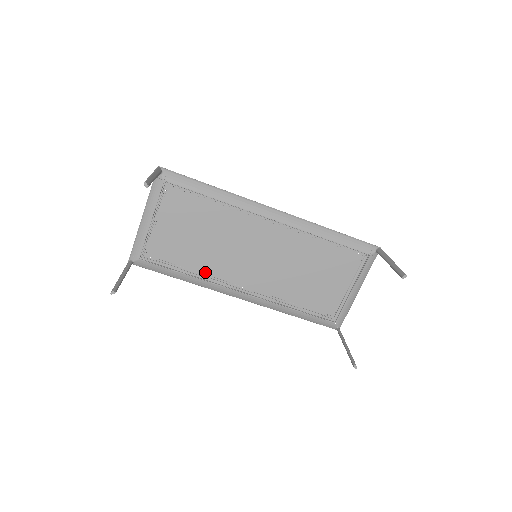
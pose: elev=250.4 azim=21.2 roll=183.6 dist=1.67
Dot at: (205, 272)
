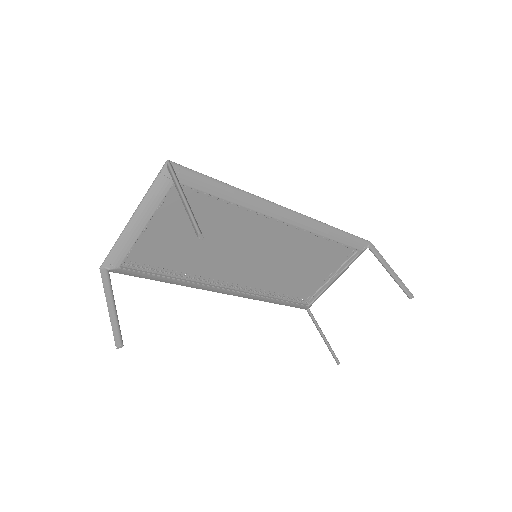
Dot at: (194, 273)
